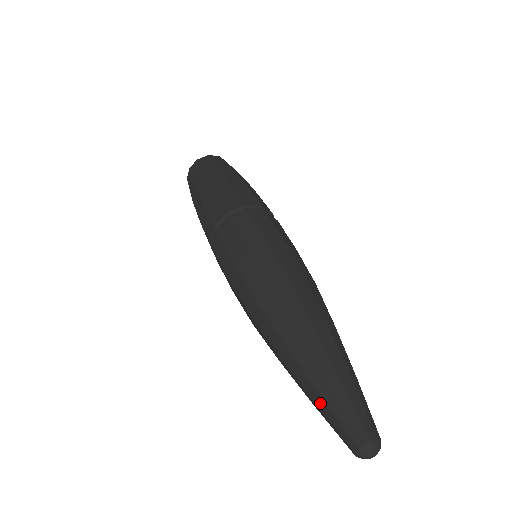
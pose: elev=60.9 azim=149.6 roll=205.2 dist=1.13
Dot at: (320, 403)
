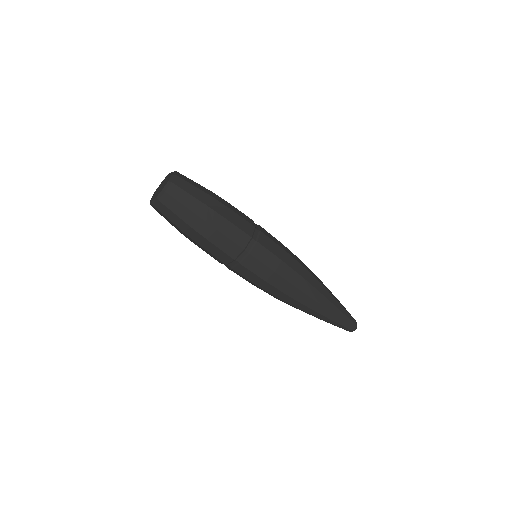
Dot at: occluded
